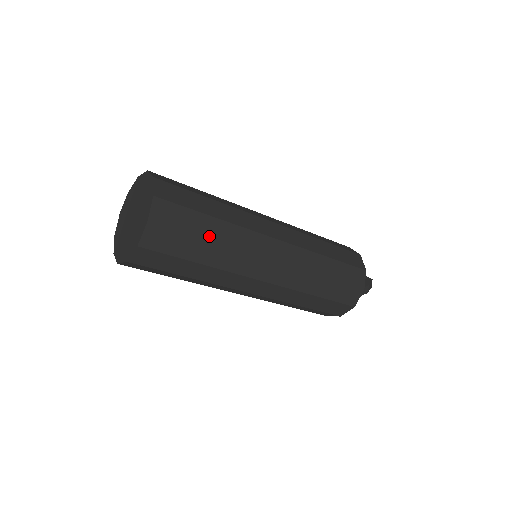
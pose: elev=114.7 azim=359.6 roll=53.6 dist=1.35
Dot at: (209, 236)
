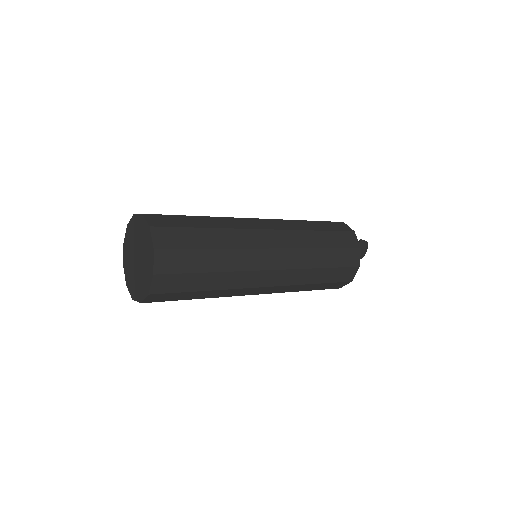
Dot at: (211, 268)
